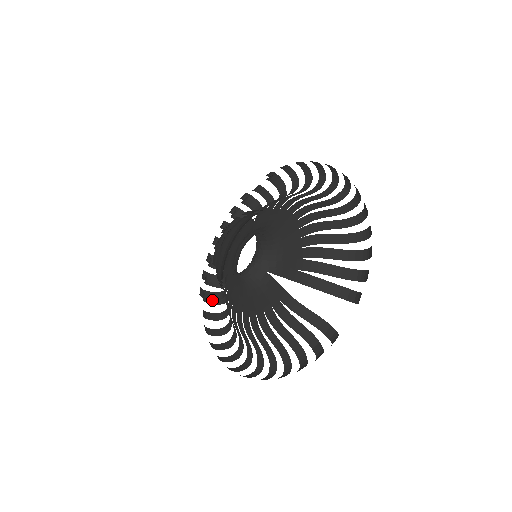
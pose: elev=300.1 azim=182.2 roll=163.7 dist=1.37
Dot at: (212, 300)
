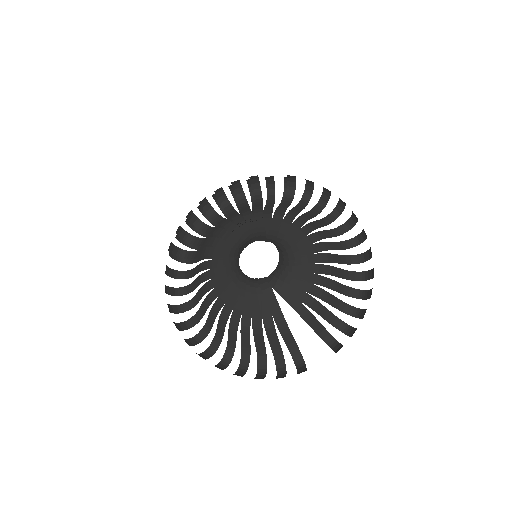
Dot at: (174, 255)
